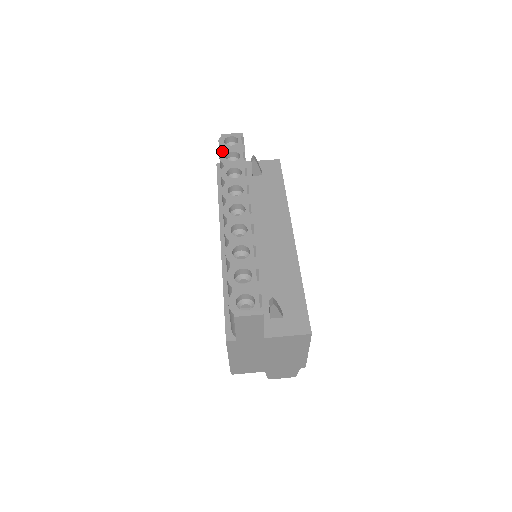
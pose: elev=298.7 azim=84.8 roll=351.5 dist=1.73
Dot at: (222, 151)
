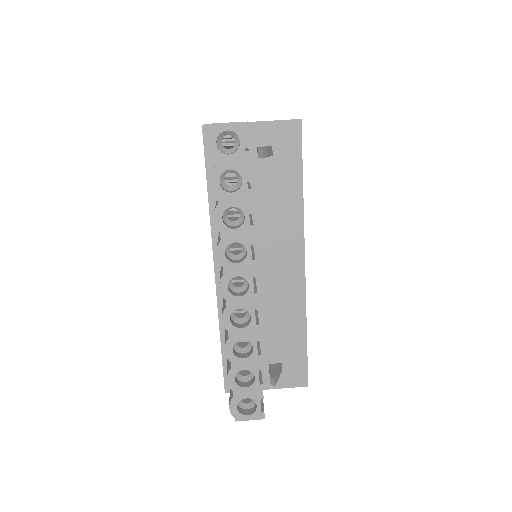
Dot at: (214, 168)
